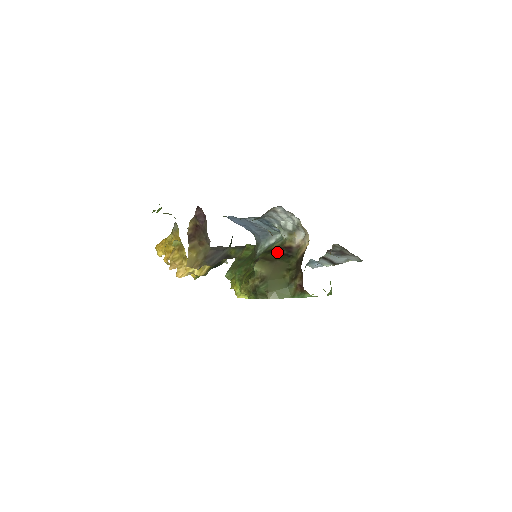
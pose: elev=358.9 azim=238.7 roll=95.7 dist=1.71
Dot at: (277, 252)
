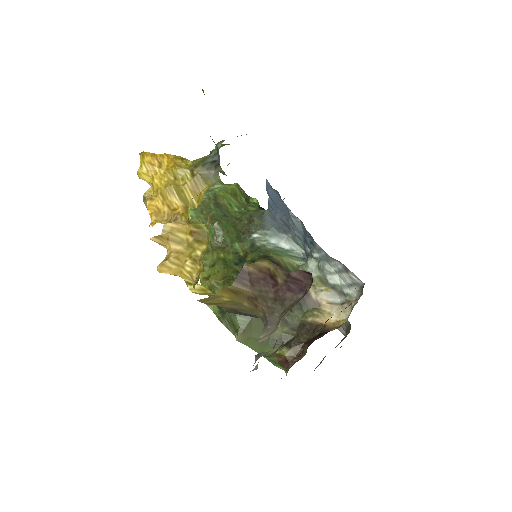
Dot at: occluded
